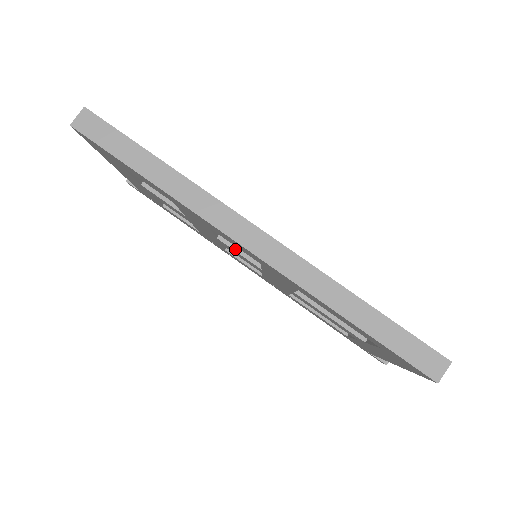
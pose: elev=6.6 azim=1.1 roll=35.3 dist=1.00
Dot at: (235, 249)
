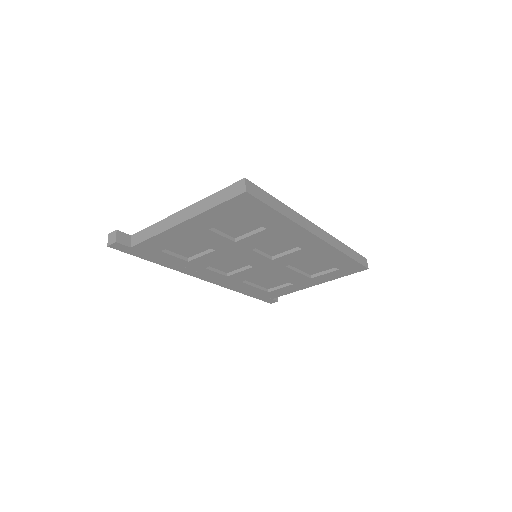
Dot at: (260, 253)
